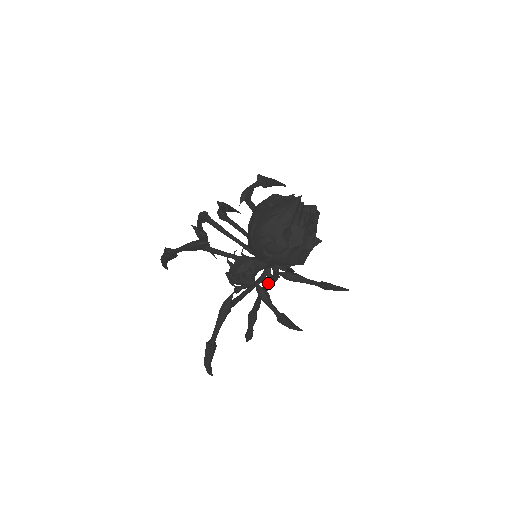
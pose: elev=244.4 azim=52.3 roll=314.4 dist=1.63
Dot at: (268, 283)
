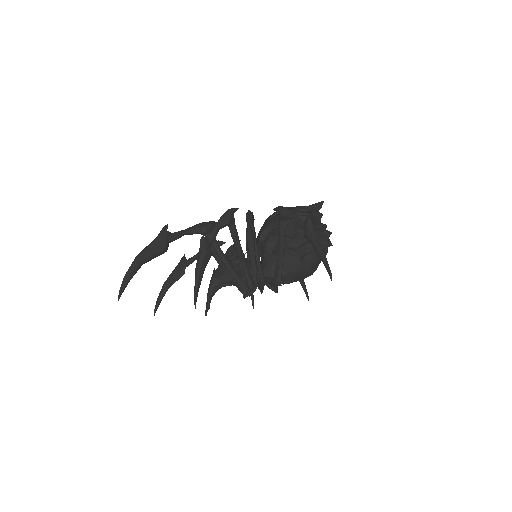
Dot at: (256, 239)
